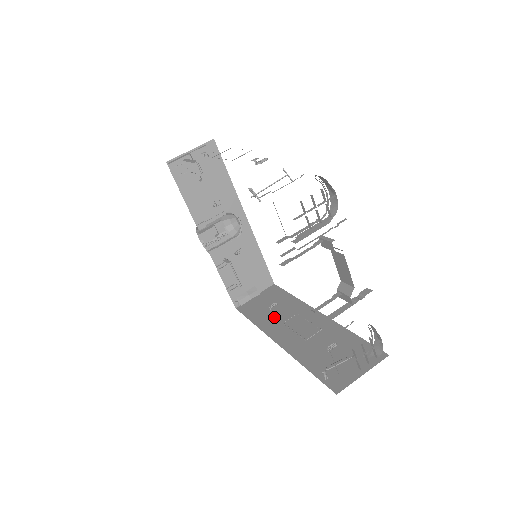
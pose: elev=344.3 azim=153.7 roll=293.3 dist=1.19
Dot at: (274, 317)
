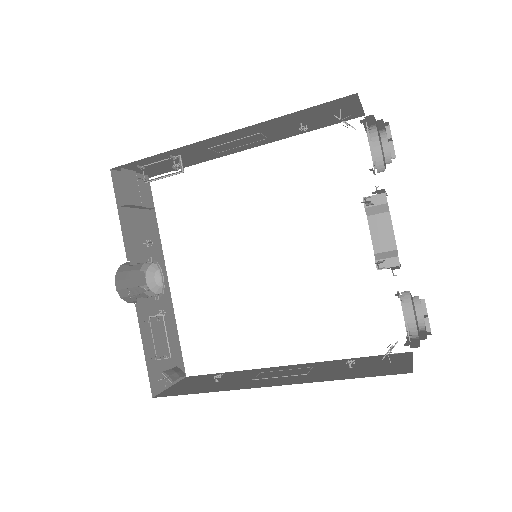
Dot at: (231, 382)
